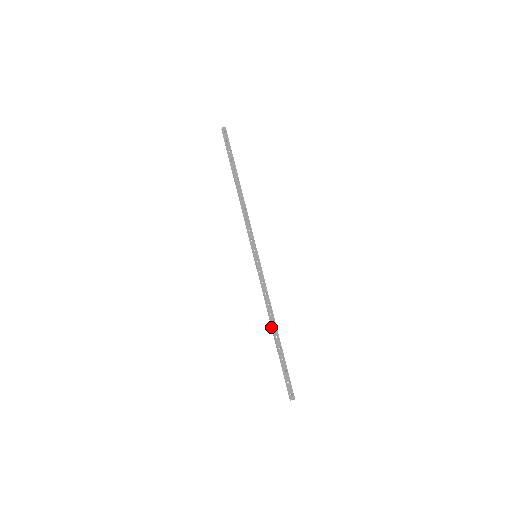
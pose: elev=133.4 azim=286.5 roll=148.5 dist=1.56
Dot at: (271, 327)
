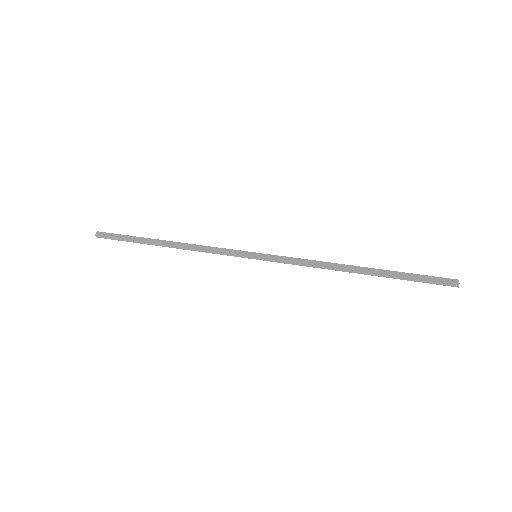
Dot at: occluded
